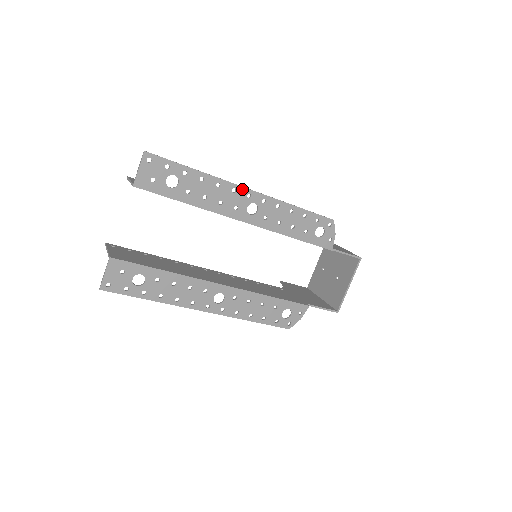
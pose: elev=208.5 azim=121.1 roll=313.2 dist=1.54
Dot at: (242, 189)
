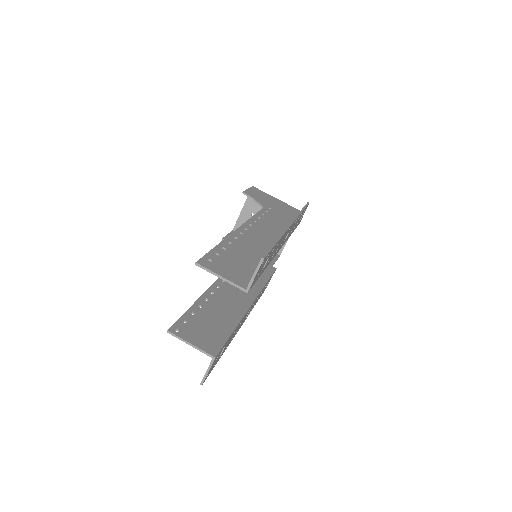
Dot at: (289, 228)
